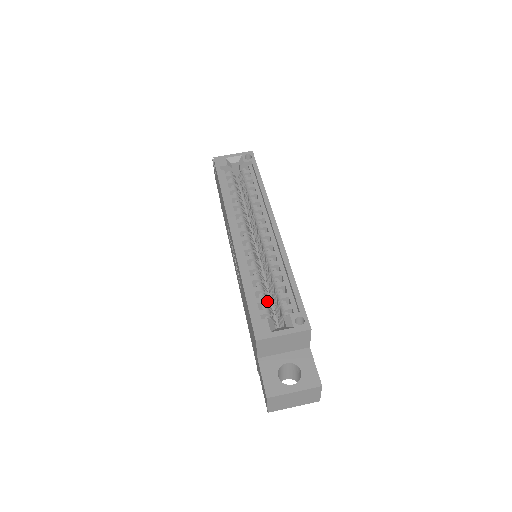
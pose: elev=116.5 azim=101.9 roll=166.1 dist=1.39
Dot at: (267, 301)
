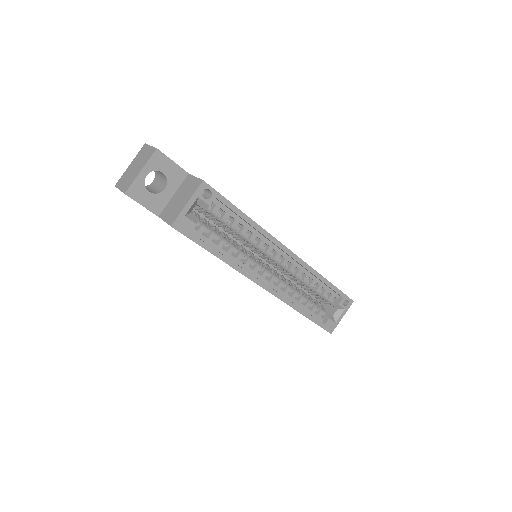
Dot at: (316, 304)
